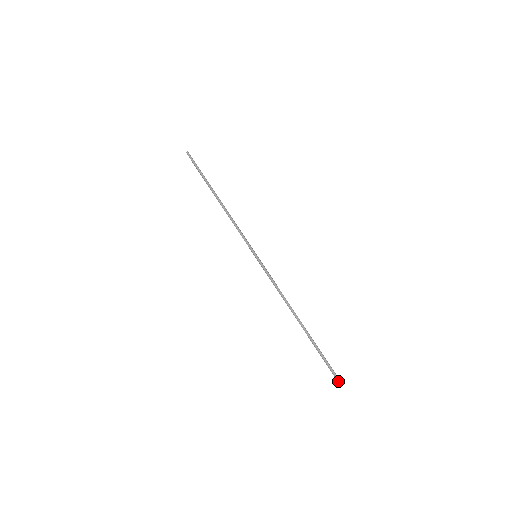
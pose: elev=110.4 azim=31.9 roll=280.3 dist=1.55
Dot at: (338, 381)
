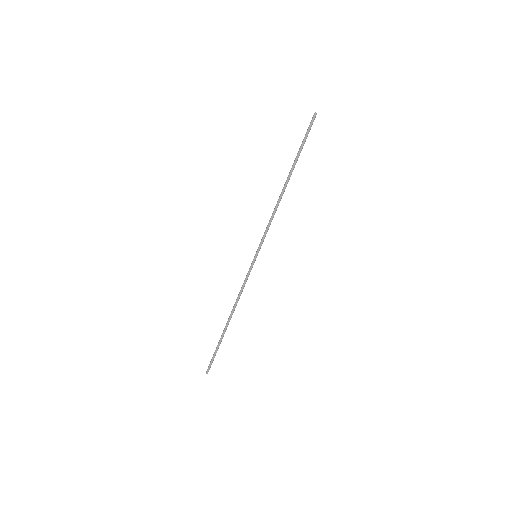
Dot at: (206, 373)
